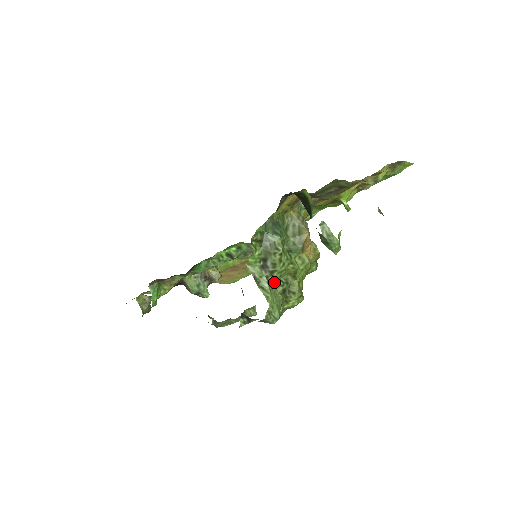
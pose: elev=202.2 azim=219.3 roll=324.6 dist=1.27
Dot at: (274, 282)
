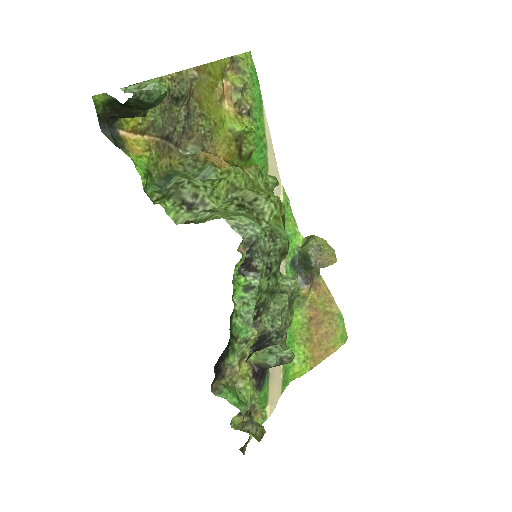
Dot at: (217, 208)
